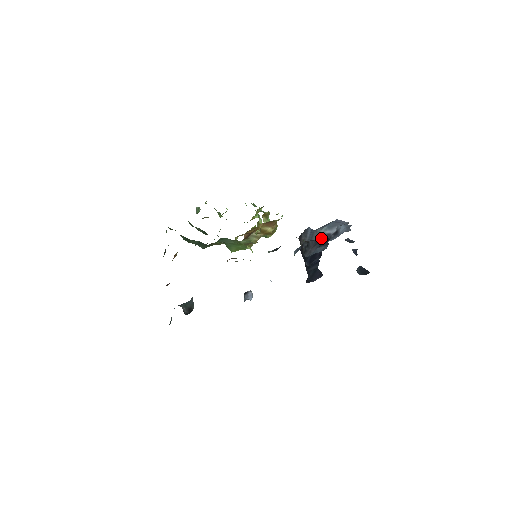
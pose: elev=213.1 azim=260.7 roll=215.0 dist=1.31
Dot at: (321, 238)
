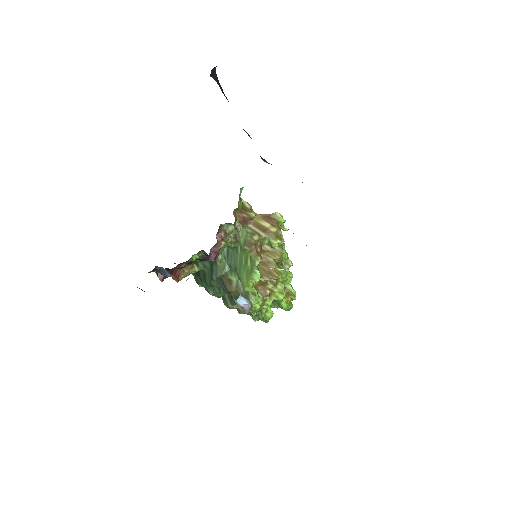
Dot at: occluded
